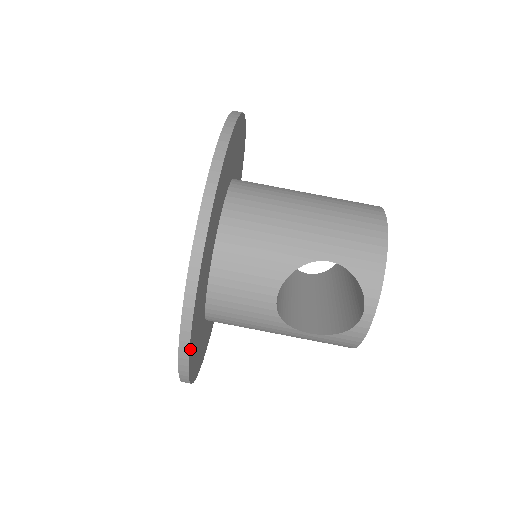
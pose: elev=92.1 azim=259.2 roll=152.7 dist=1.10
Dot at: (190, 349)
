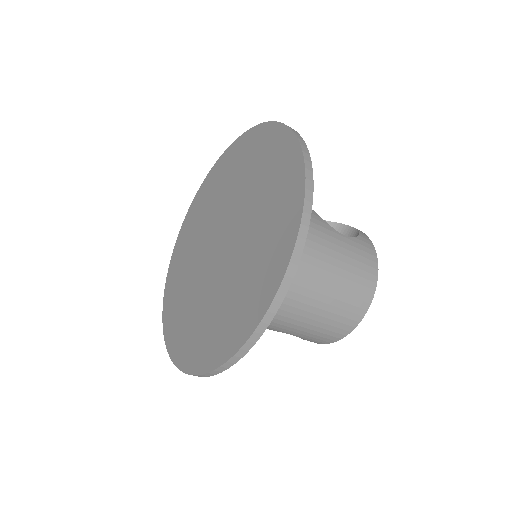
Dot at: occluded
